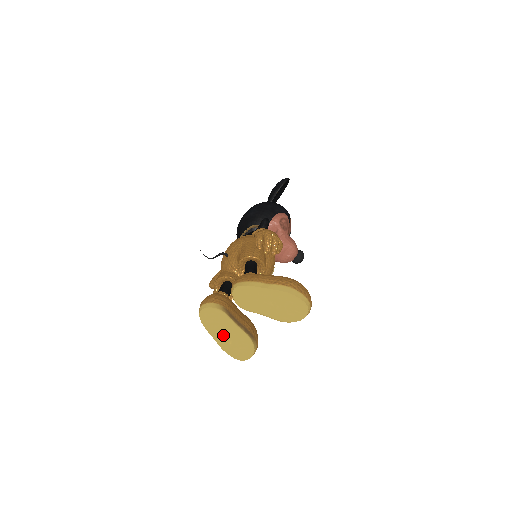
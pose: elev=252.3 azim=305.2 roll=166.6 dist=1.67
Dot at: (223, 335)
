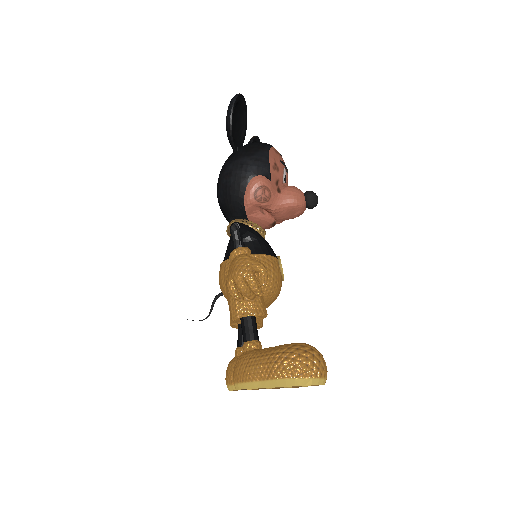
Dot at: occluded
